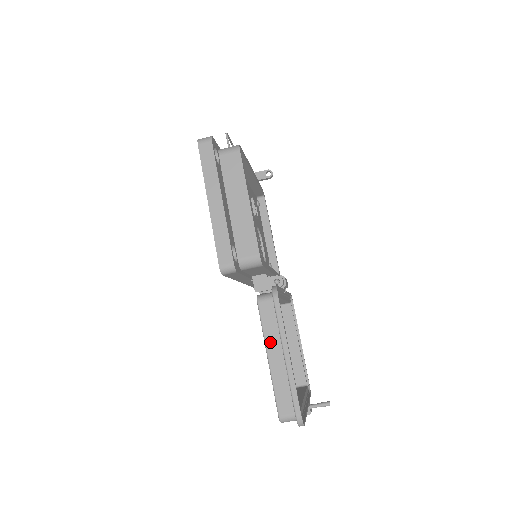
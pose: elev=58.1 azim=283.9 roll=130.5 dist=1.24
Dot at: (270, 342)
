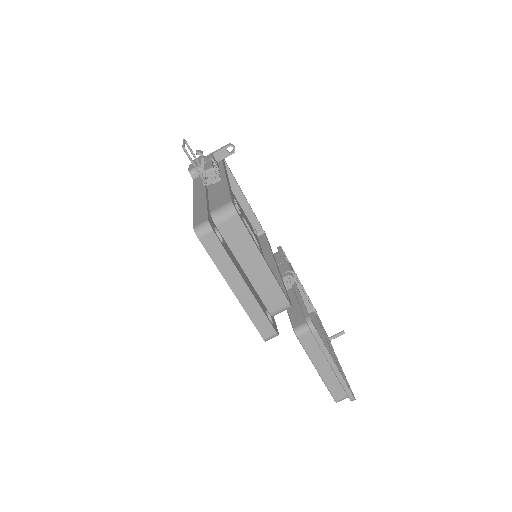
Dot at: (316, 361)
